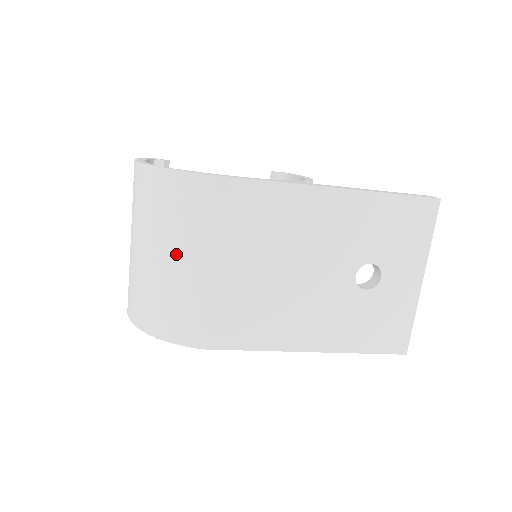
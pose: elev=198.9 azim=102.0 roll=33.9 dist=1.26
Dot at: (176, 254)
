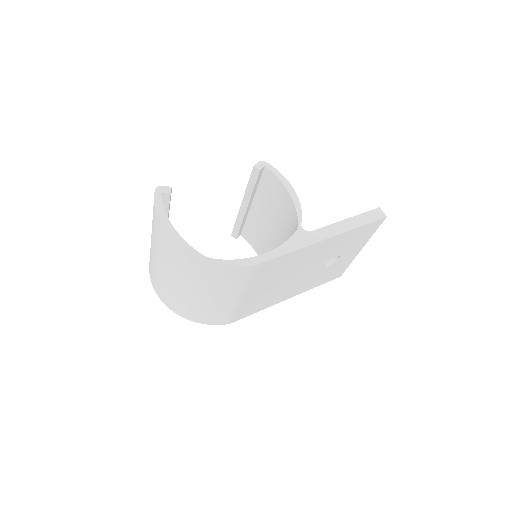
Dot at: (217, 296)
